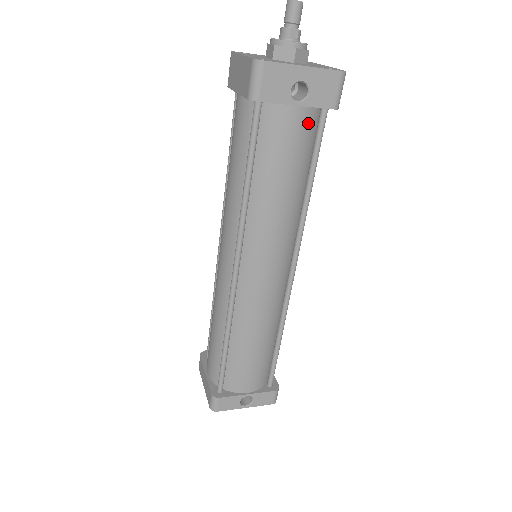
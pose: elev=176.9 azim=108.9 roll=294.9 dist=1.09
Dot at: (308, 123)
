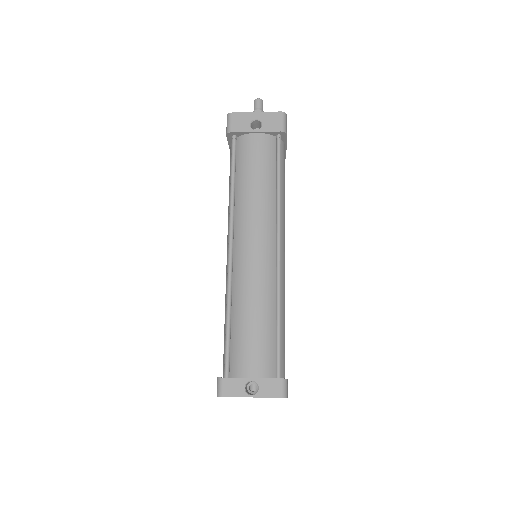
Dot at: (267, 143)
